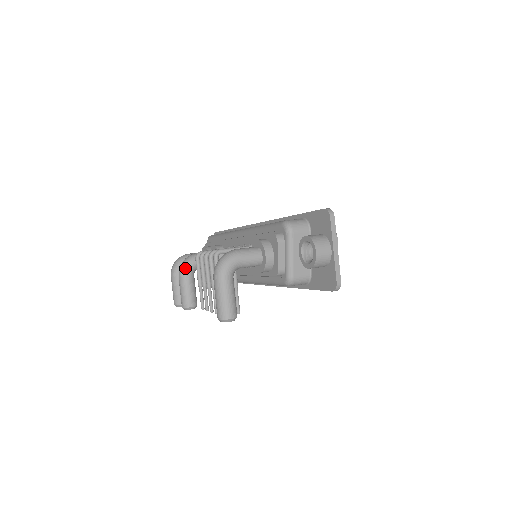
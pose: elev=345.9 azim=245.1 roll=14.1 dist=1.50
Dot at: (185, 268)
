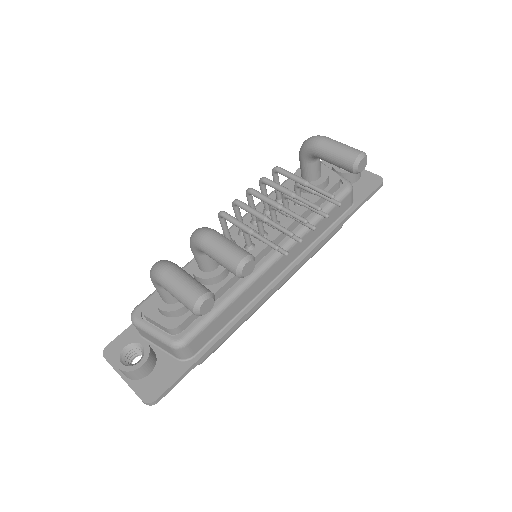
Dot at: (210, 228)
